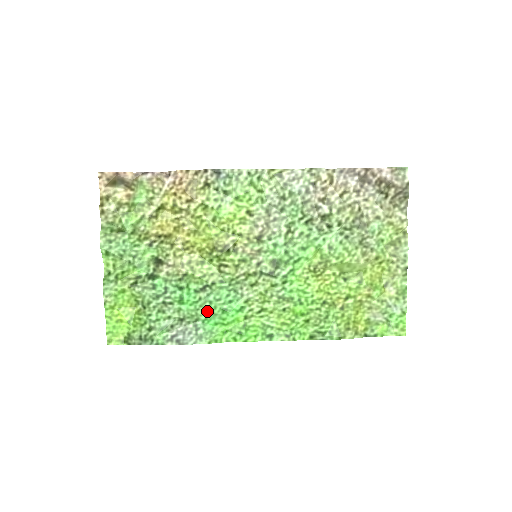
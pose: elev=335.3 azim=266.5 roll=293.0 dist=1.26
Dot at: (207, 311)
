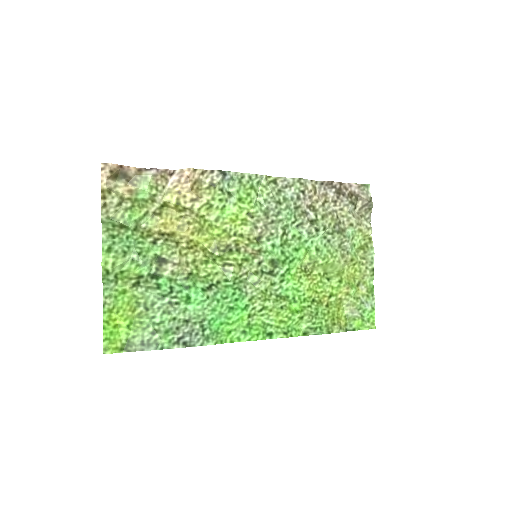
Dot at: (214, 310)
